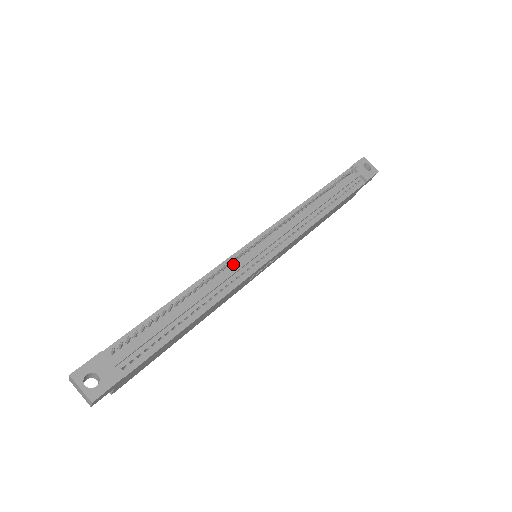
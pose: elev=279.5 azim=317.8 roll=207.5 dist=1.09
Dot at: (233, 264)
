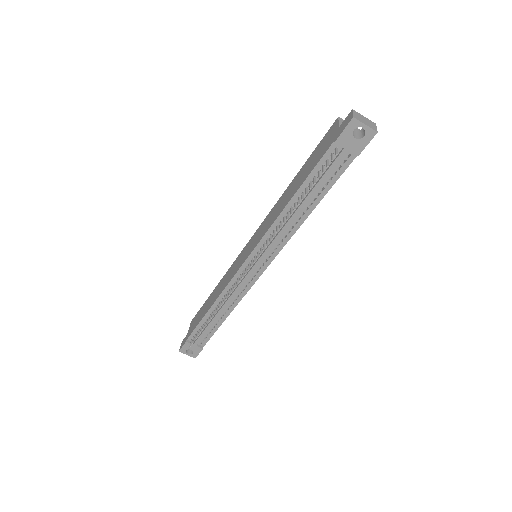
Dot at: occluded
